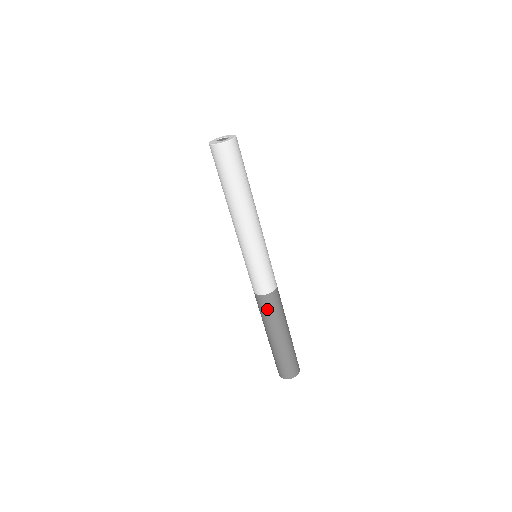
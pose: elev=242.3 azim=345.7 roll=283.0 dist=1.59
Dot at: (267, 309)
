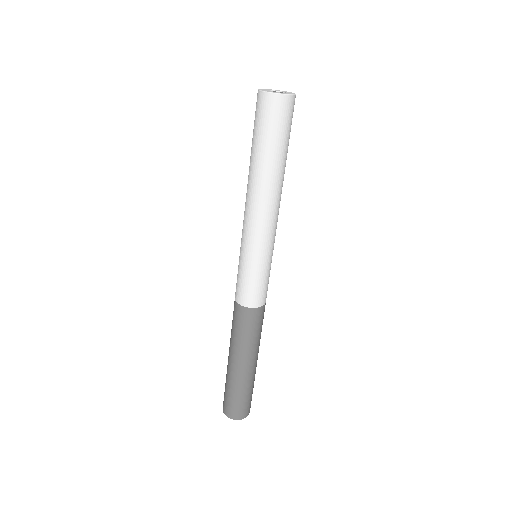
Dot at: (245, 326)
